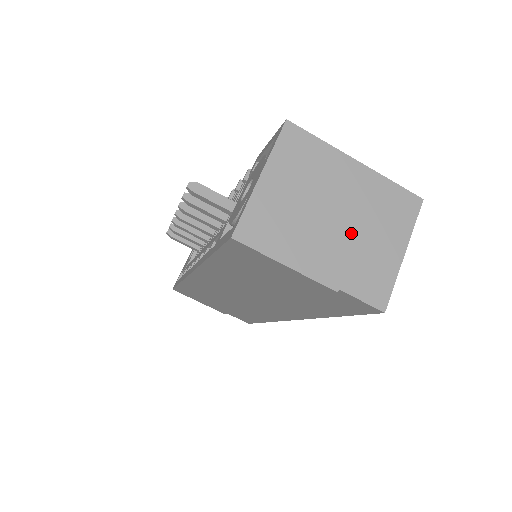
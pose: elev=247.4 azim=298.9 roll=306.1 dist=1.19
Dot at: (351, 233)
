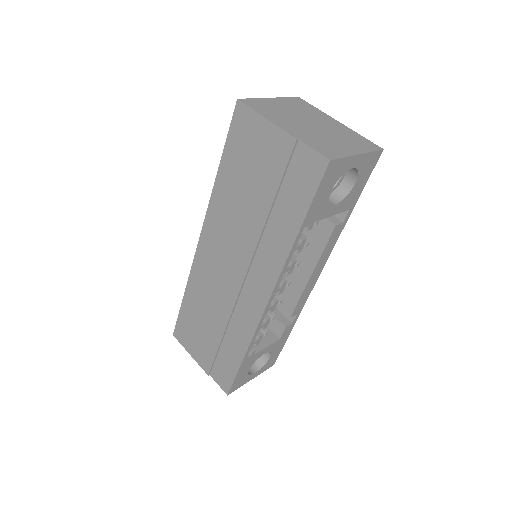
Dot at: (320, 132)
